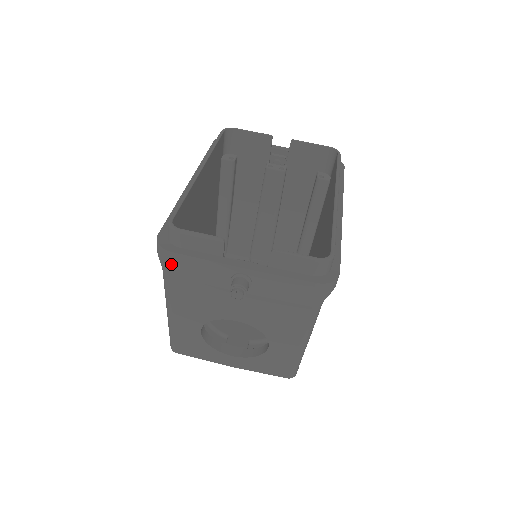
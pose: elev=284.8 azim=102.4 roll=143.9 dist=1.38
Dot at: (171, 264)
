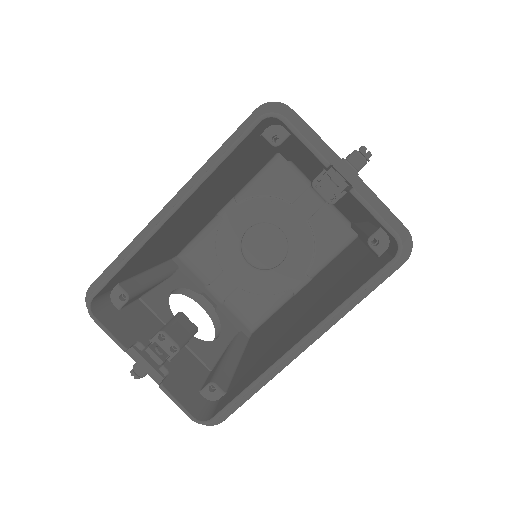
Dot at: occluded
